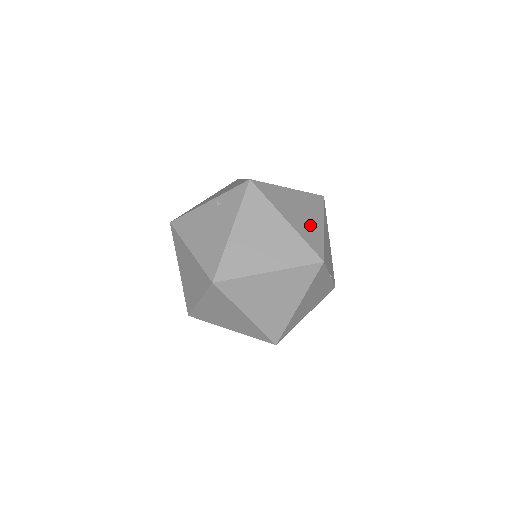
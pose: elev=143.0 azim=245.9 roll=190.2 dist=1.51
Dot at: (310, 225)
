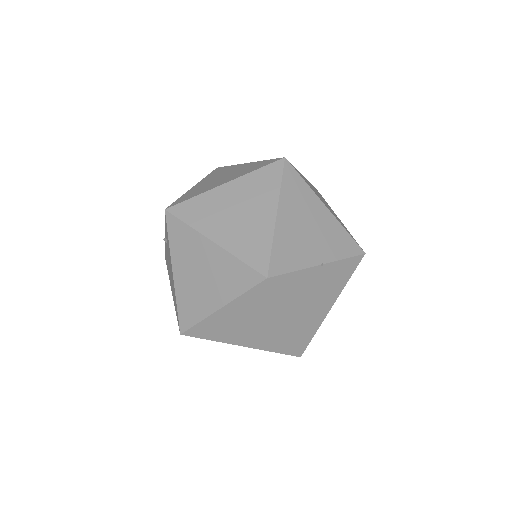
Dot at: (251, 227)
